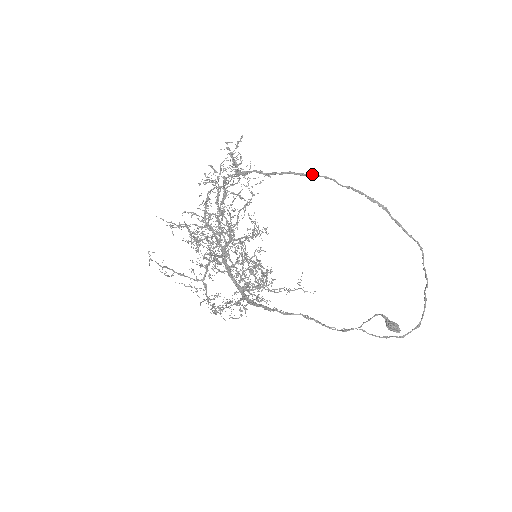
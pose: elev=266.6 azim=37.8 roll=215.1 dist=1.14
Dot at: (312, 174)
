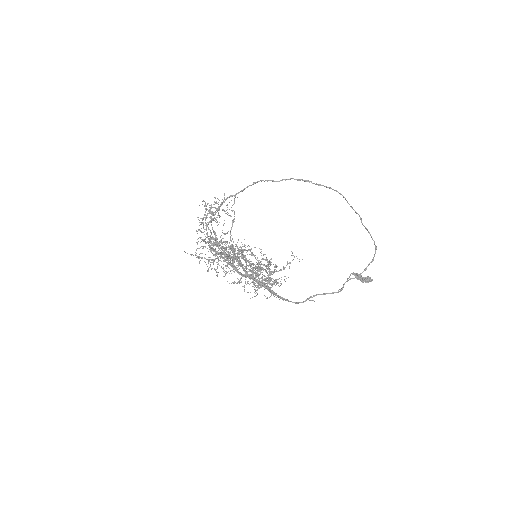
Dot at: occluded
